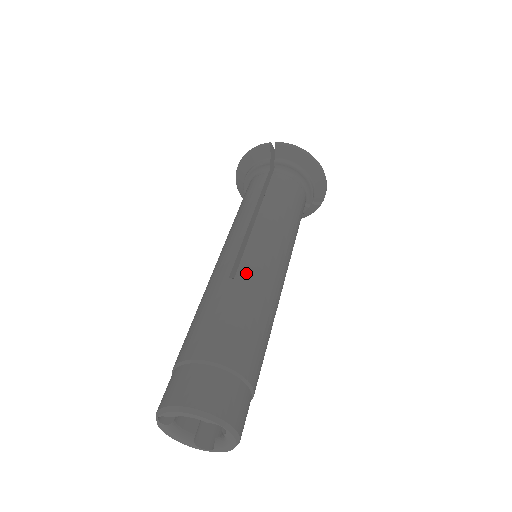
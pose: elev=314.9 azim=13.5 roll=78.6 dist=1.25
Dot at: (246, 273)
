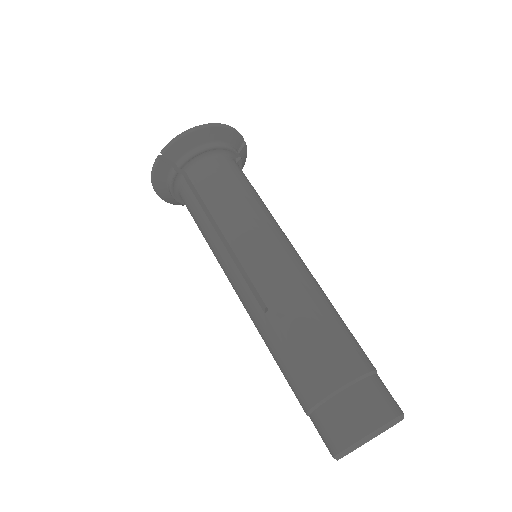
Dot at: (271, 296)
